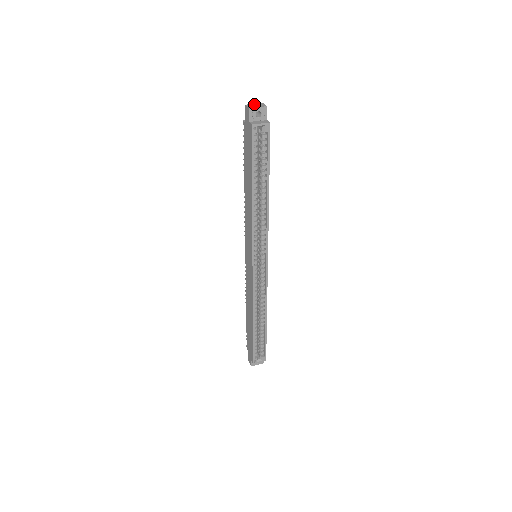
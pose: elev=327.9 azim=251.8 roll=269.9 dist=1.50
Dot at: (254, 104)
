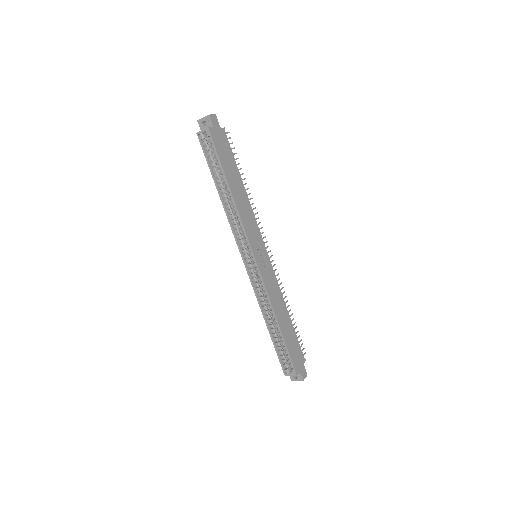
Dot at: occluded
